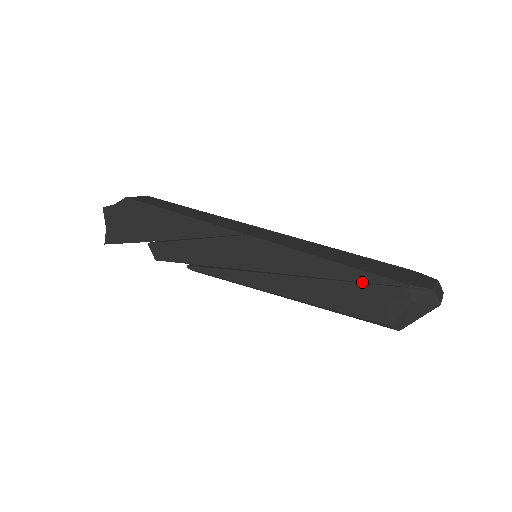
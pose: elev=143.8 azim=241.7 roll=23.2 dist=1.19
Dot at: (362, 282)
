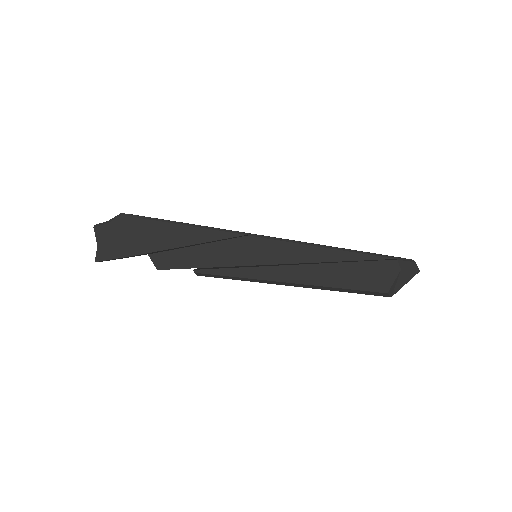
Dot at: (360, 261)
